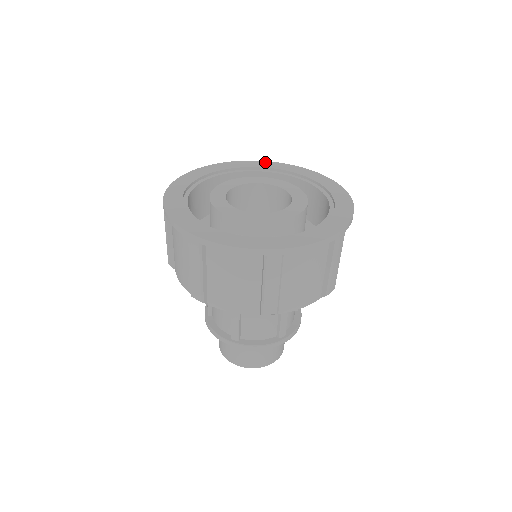
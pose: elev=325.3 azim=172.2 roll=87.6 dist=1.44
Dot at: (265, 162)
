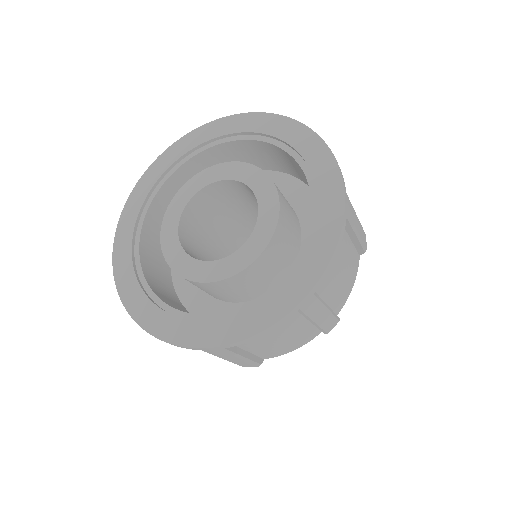
Dot at: (317, 142)
